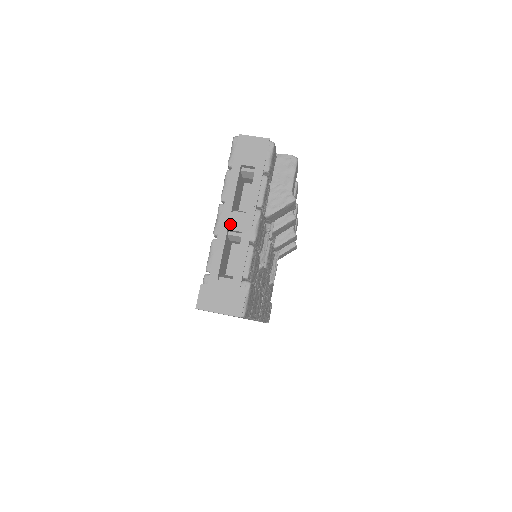
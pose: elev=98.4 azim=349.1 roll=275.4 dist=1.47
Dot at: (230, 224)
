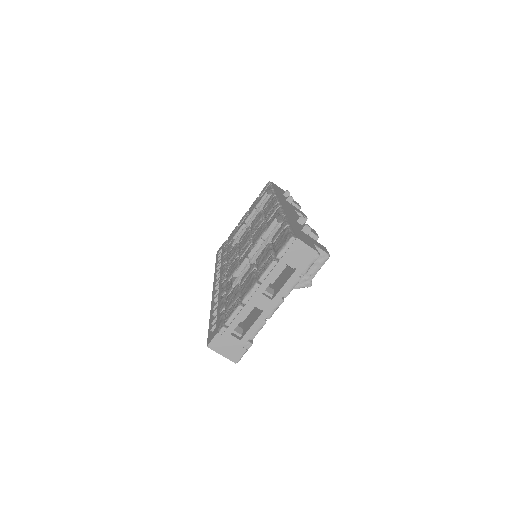
Dot at: (257, 302)
